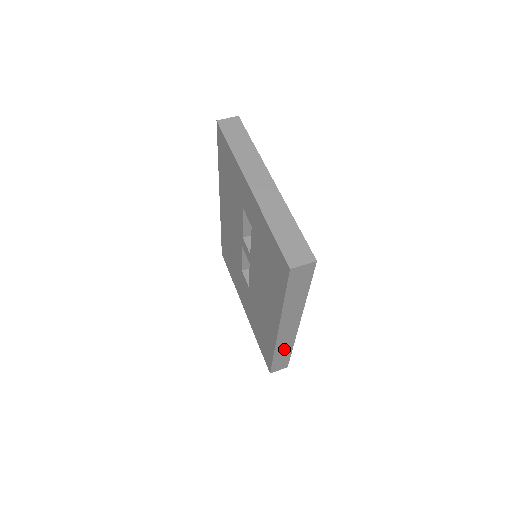
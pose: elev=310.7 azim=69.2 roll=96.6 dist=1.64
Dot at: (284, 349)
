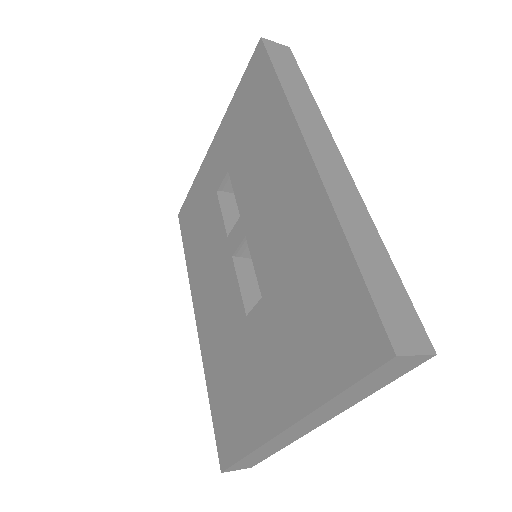
Dot at: (361, 233)
